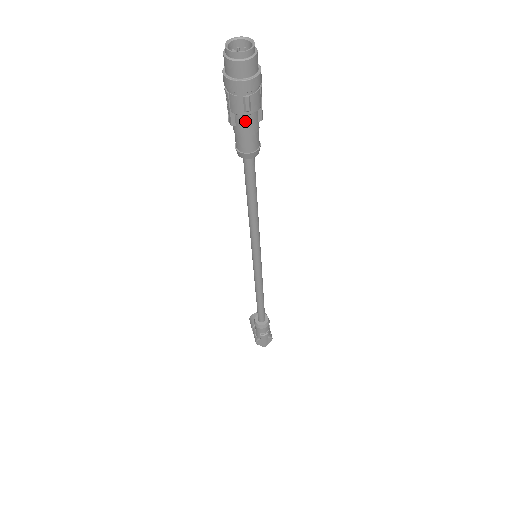
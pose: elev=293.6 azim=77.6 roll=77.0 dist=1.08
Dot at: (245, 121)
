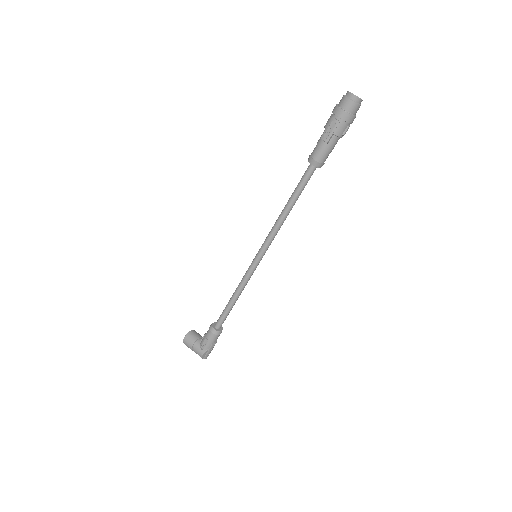
Dot at: (336, 141)
